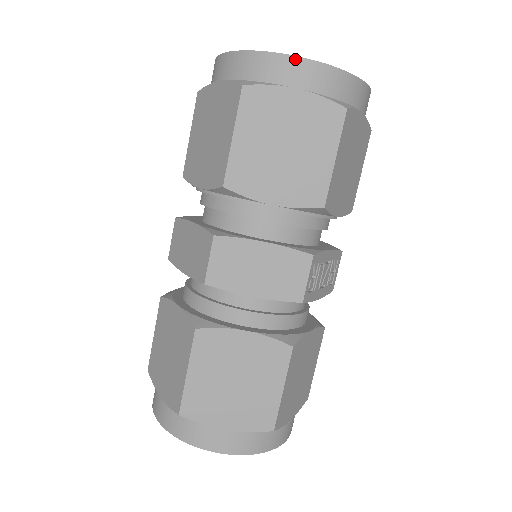
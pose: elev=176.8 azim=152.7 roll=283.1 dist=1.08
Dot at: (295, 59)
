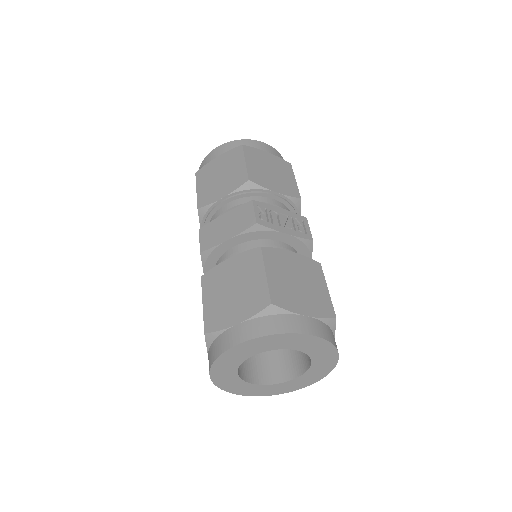
Dot at: (214, 150)
